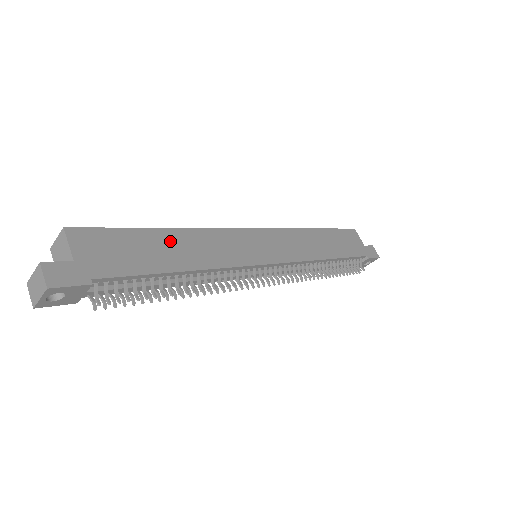
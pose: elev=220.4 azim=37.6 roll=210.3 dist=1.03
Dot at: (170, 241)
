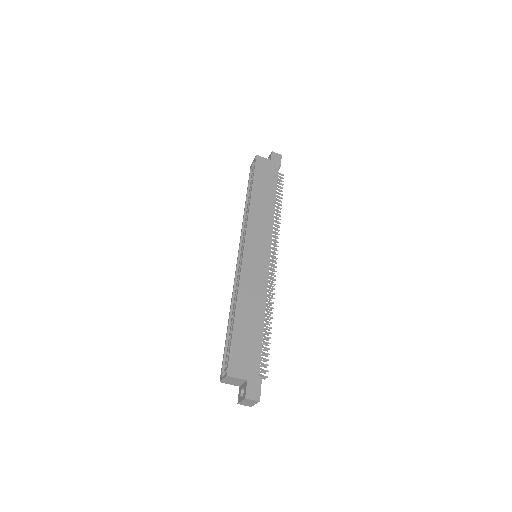
Dot at: (244, 316)
